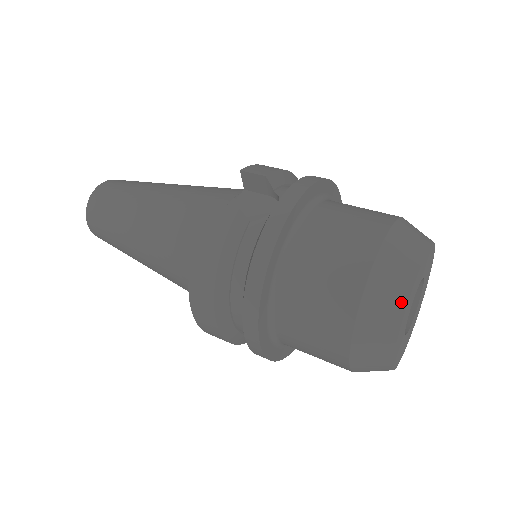
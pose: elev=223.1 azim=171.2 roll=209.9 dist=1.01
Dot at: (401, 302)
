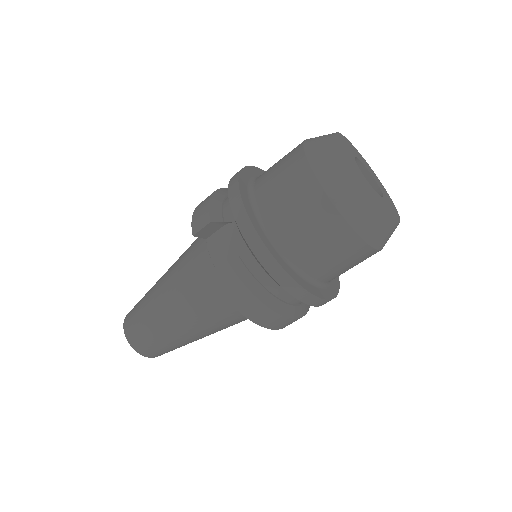
Dot at: (366, 196)
